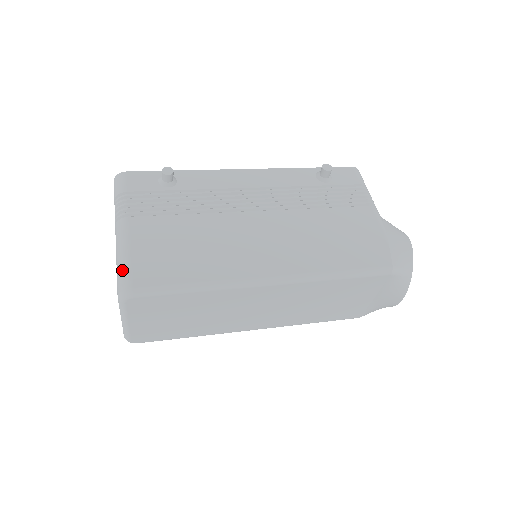
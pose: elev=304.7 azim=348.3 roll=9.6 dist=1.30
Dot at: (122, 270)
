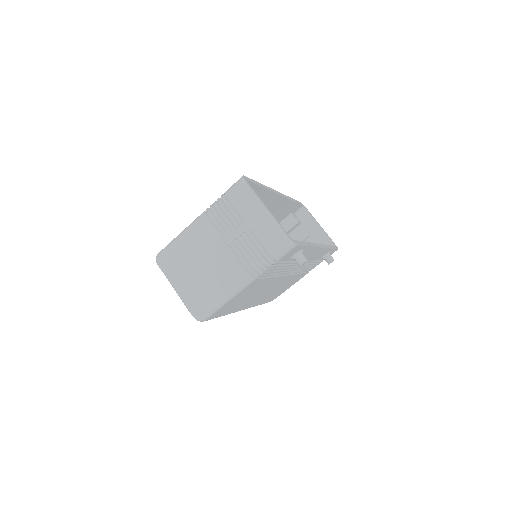
Dot at: (214, 309)
